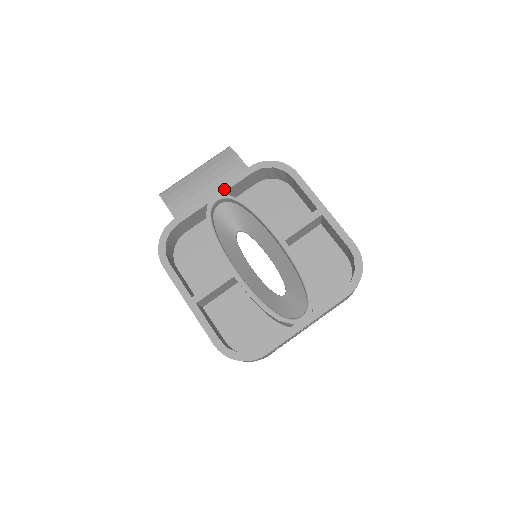
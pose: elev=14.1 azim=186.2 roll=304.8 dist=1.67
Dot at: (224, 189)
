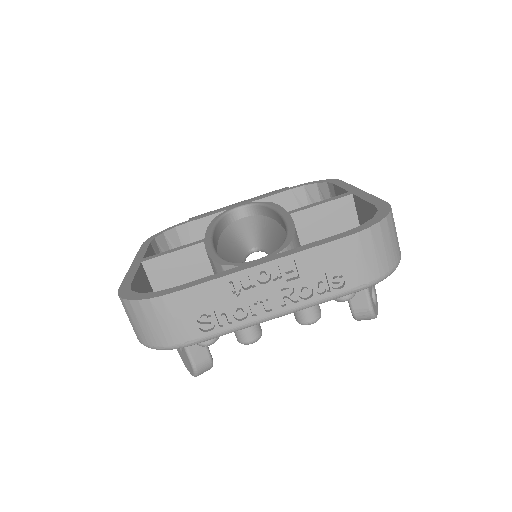
Dot at: (253, 200)
